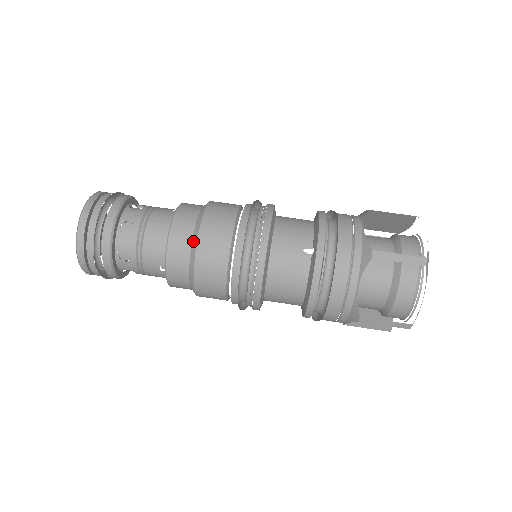
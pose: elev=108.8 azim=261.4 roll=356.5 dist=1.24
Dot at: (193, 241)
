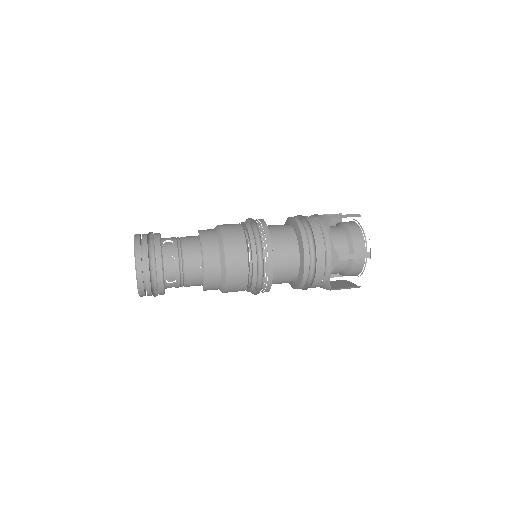
Dot at: (218, 237)
